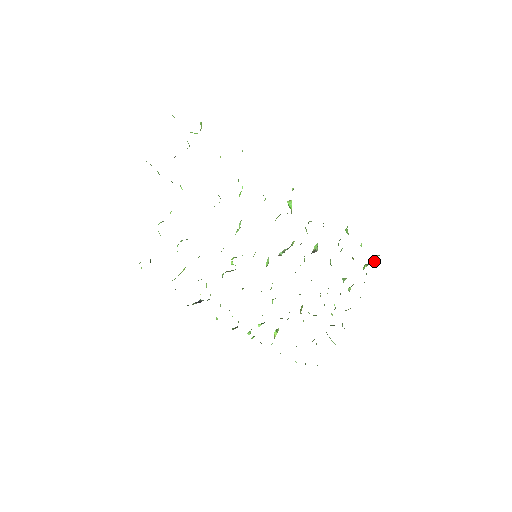
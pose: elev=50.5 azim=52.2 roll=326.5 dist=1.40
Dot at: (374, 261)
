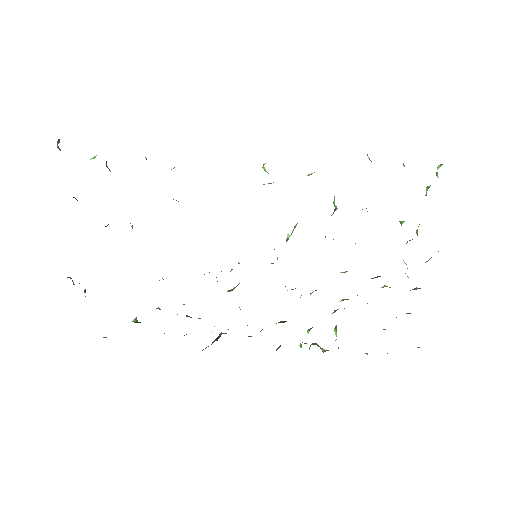
Dot at: (437, 176)
